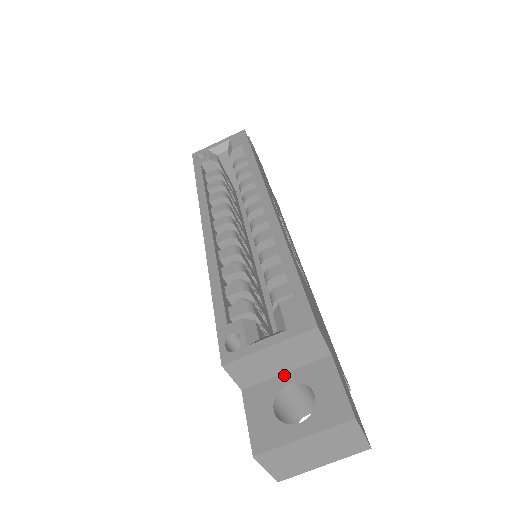
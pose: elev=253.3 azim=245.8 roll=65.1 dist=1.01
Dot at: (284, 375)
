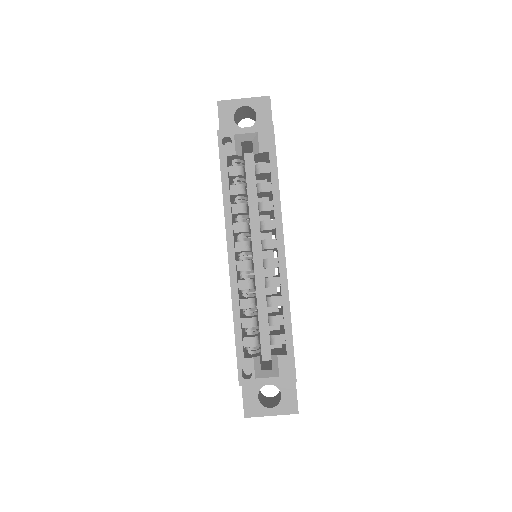
Dot at: occluded
